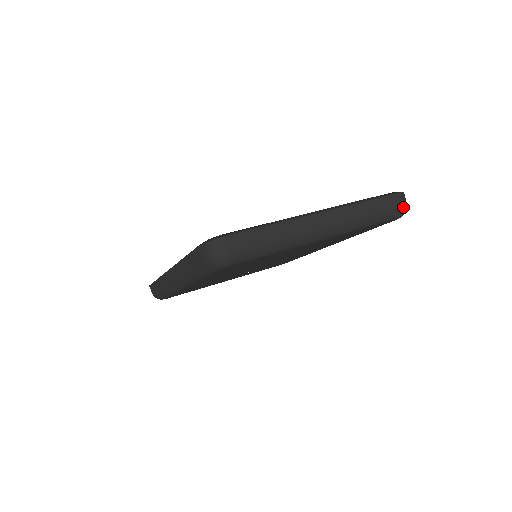
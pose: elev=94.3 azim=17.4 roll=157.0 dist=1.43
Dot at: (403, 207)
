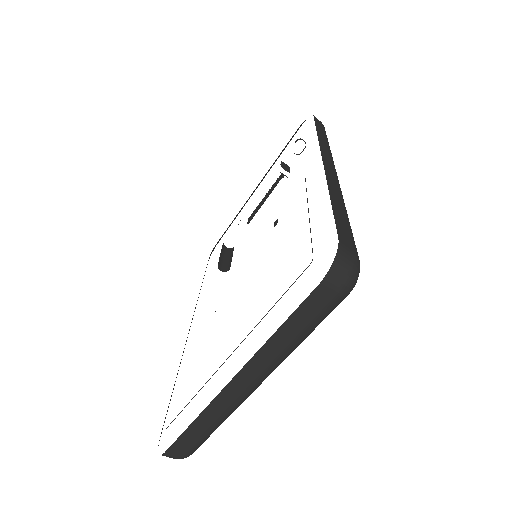
Dot at: (343, 291)
